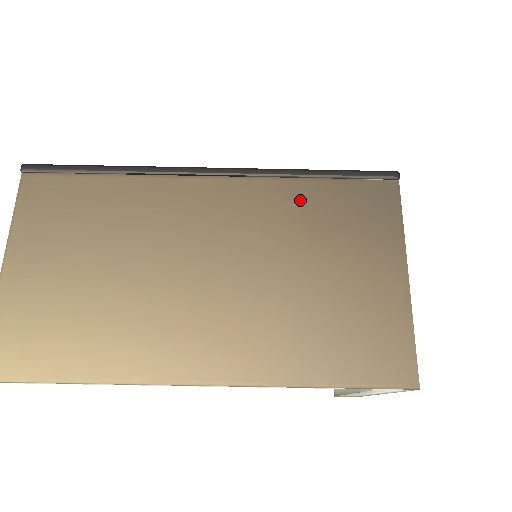
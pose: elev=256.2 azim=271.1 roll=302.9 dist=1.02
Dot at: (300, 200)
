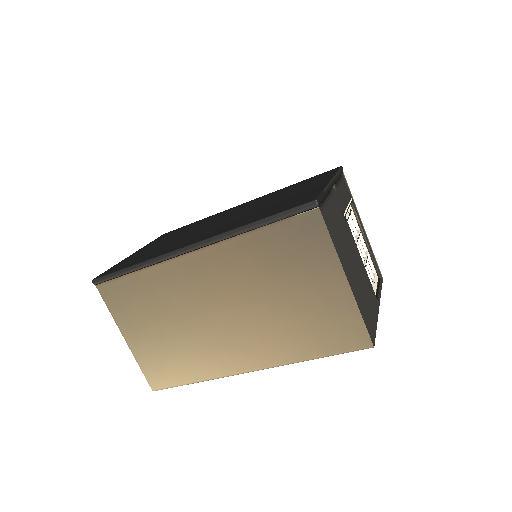
Dot at: (255, 249)
